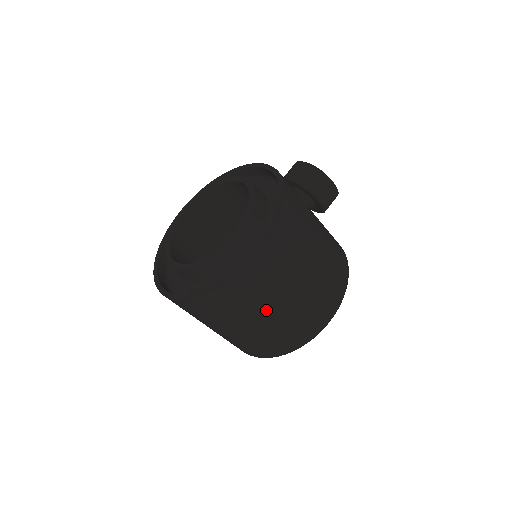
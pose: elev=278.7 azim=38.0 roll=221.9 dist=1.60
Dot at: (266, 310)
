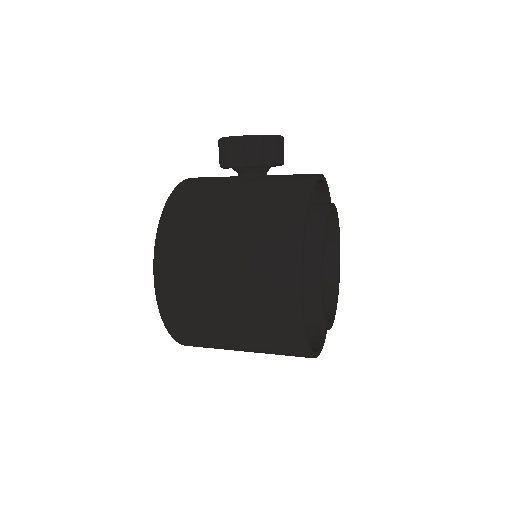
Dot at: (220, 324)
